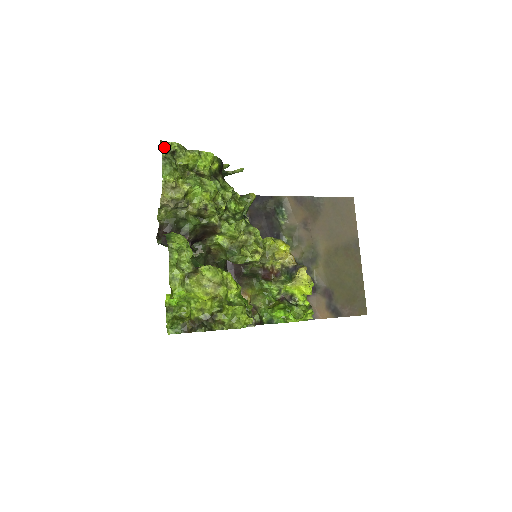
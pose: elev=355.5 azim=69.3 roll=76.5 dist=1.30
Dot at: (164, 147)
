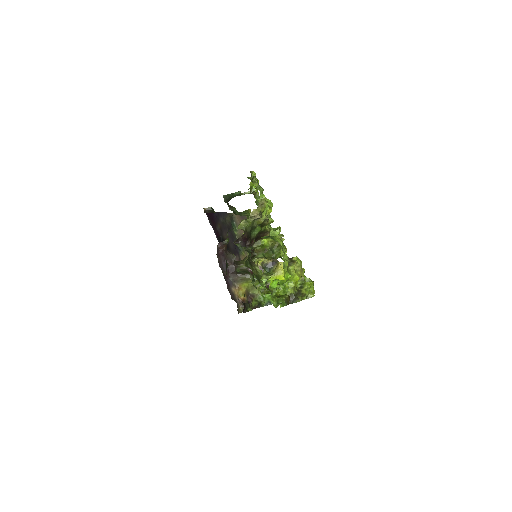
Dot at: occluded
